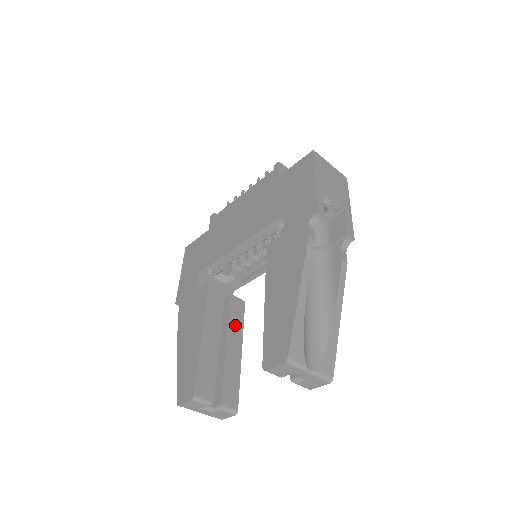
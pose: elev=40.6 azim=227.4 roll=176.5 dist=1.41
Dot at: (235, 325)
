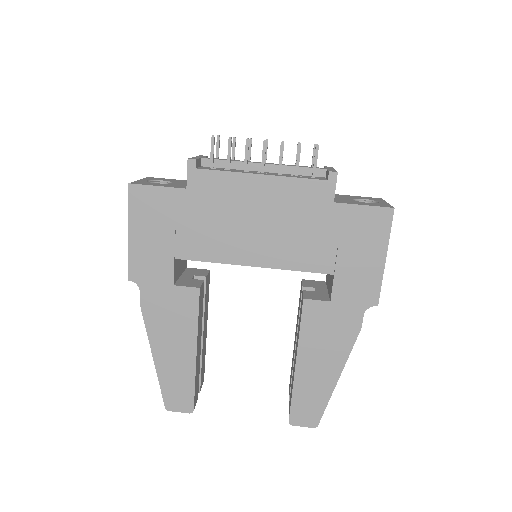
Dot at: (206, 308)
